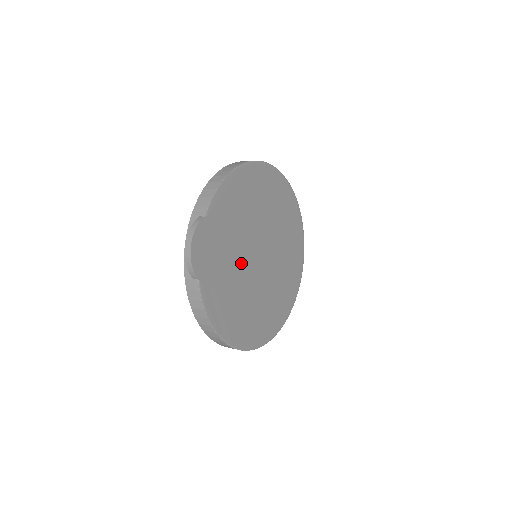
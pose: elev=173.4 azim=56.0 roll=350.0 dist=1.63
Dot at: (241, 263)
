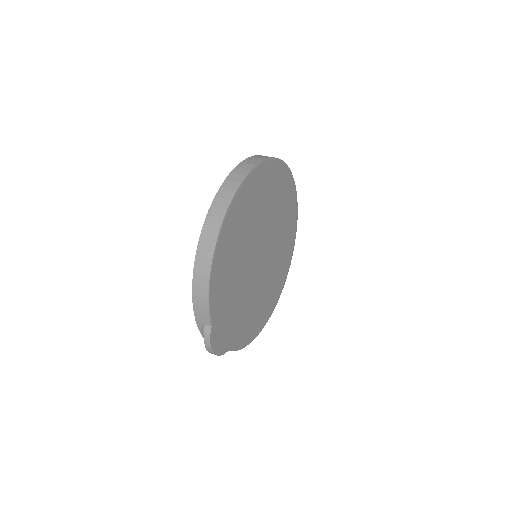
Dot at: (249, 288)
